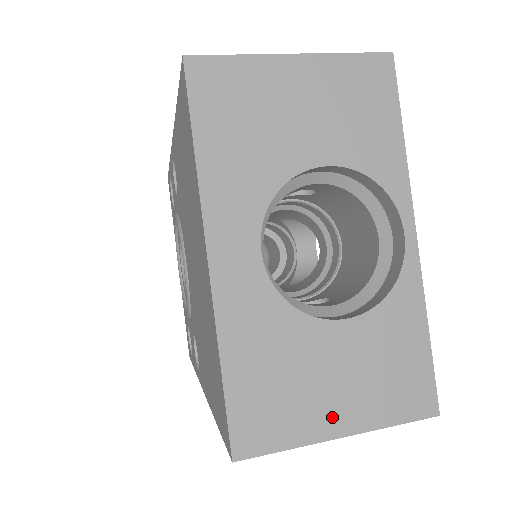
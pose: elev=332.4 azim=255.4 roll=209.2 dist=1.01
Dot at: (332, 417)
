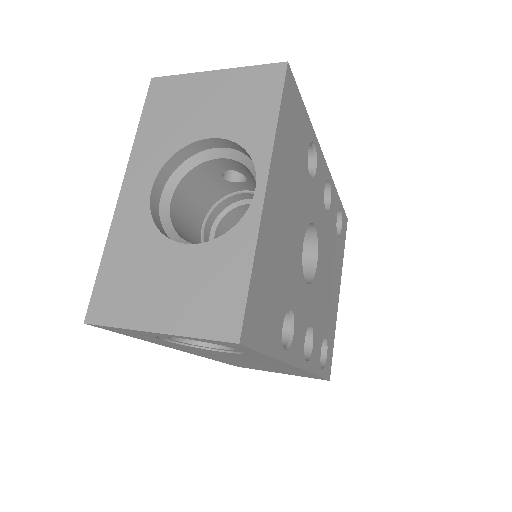
Dot at: (154, 314)
